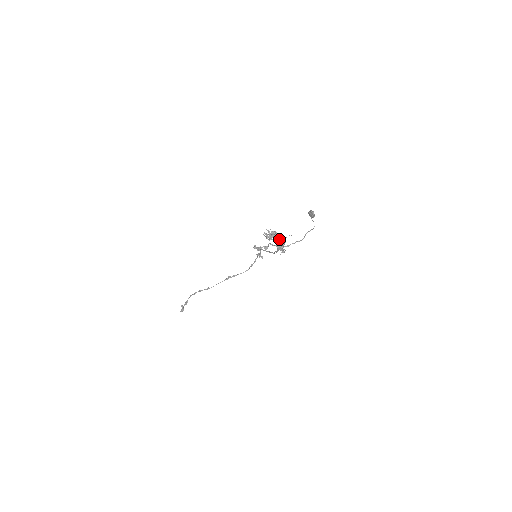
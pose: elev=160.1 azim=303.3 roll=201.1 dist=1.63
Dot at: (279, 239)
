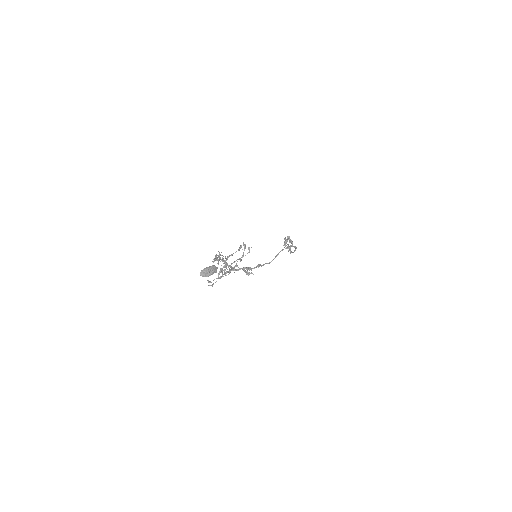
Dot at: (225, 266)
